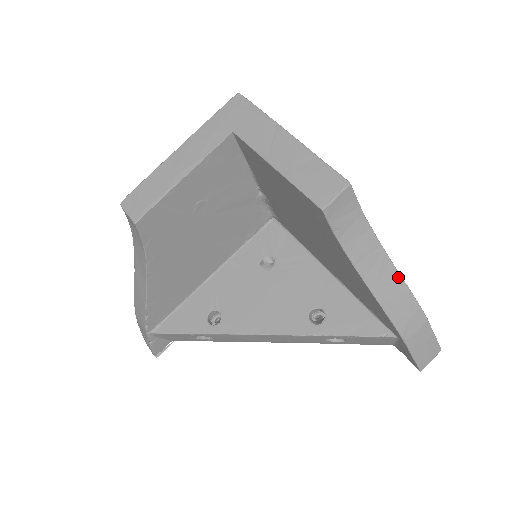
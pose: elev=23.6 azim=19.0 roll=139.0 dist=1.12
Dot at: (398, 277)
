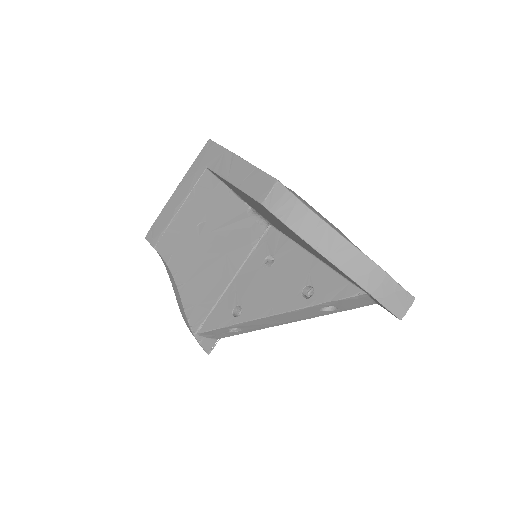
Dot at: (347, 243)
